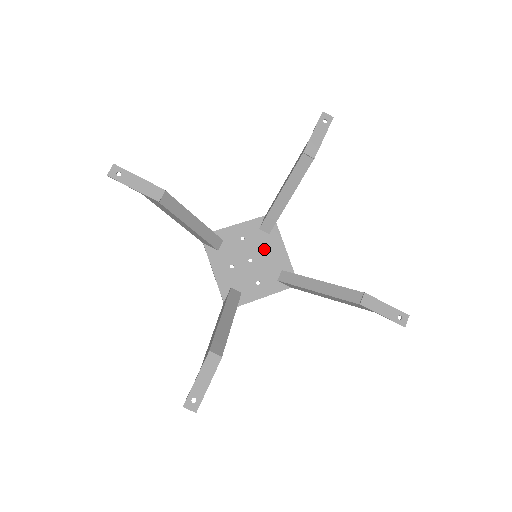
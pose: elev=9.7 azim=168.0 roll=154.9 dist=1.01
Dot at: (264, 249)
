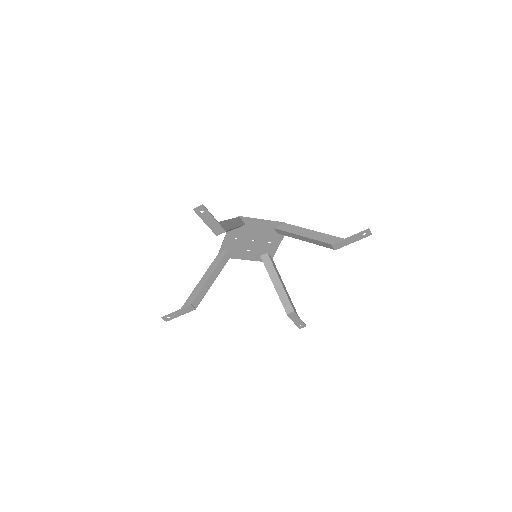
Dot at: (252, 231)
